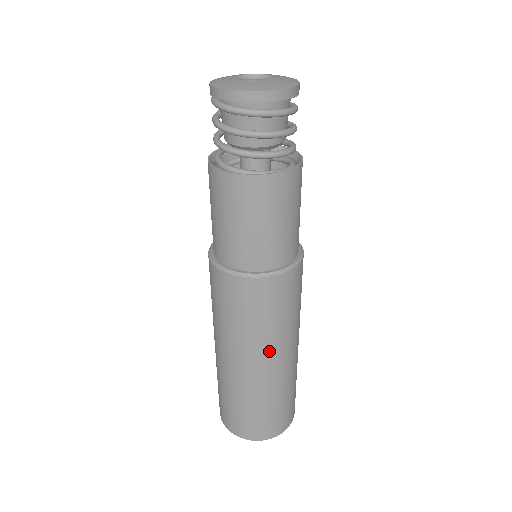
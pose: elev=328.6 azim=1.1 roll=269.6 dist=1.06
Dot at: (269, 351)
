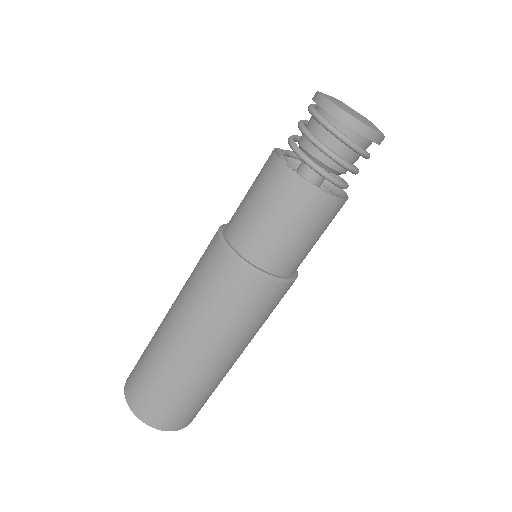
Dot at: (190, 326)
